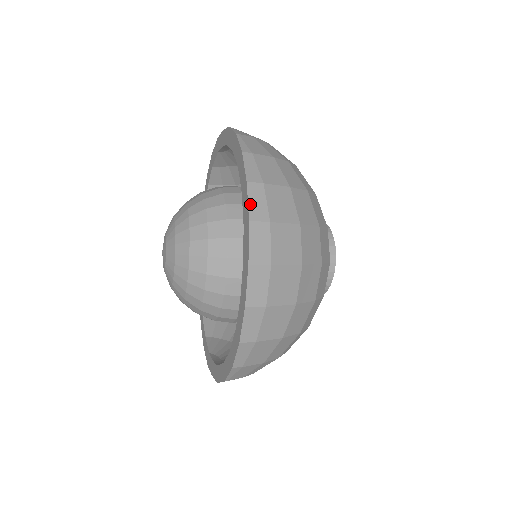
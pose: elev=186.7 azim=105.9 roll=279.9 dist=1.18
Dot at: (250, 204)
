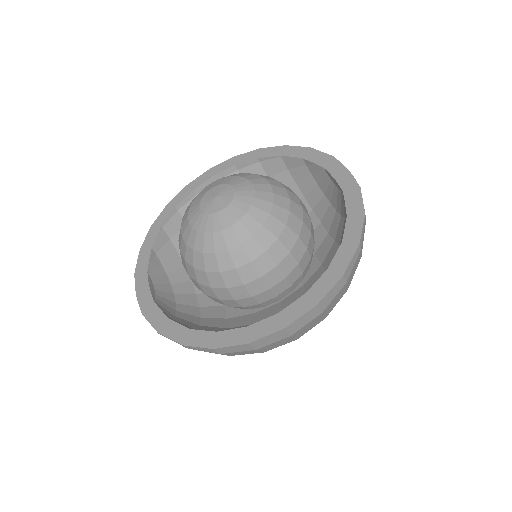
Dot at: (329, 293)
